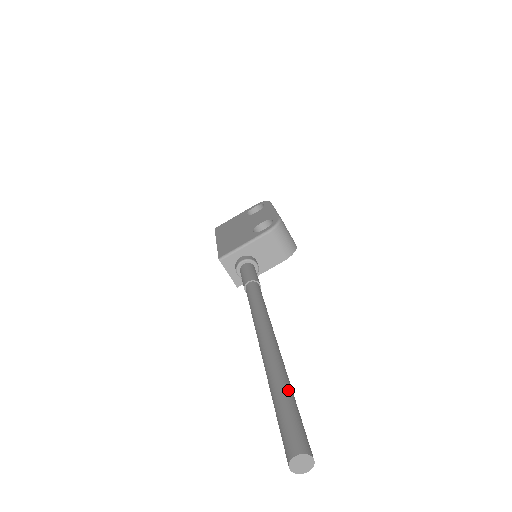
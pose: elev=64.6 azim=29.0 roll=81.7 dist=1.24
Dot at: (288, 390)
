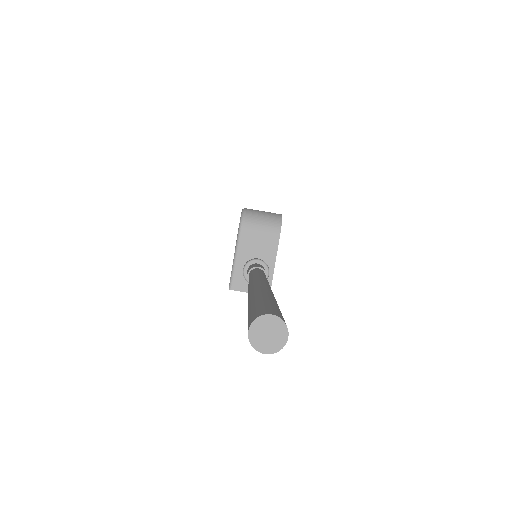
Dot at: (256, 296)
